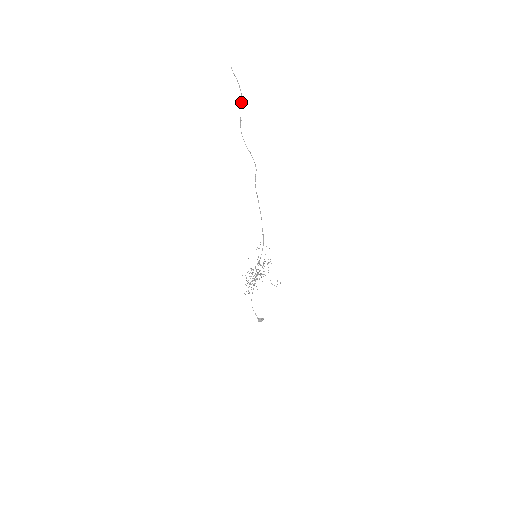
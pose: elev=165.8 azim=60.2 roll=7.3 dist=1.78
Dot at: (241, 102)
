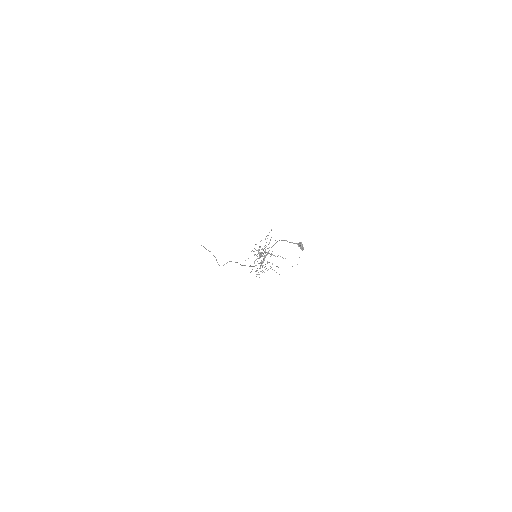
Dot at: occluded
